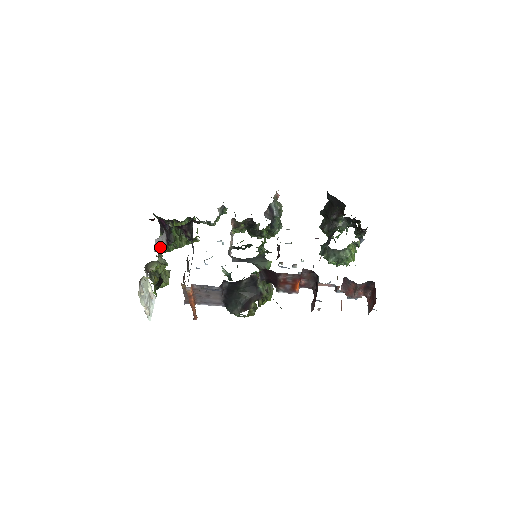
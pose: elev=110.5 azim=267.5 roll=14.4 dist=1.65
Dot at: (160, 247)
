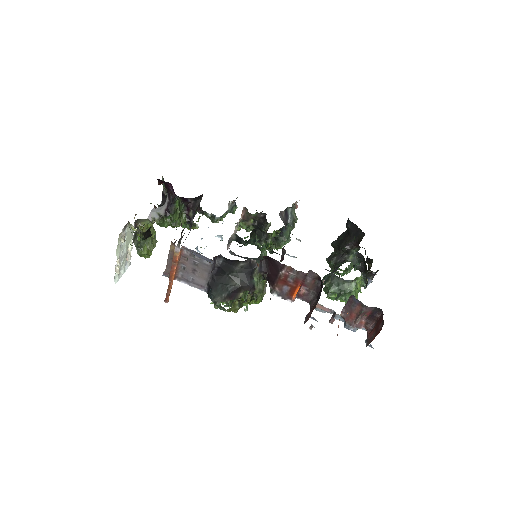
Dot at: (160, 205)
